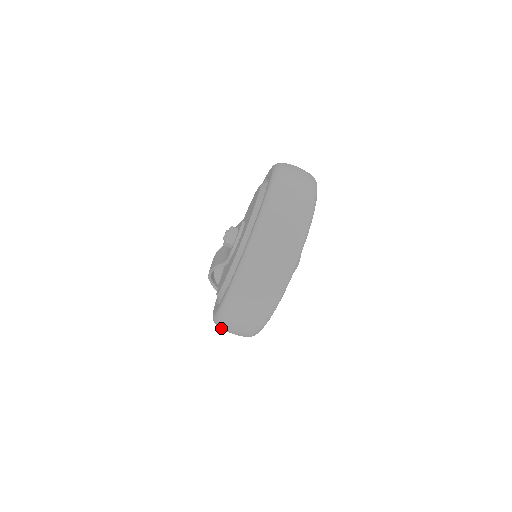
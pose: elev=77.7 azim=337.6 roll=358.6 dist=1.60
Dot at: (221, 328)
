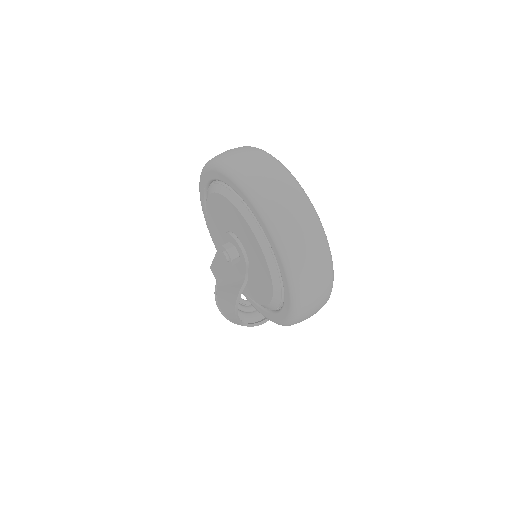
Dot at: (303, 319)
